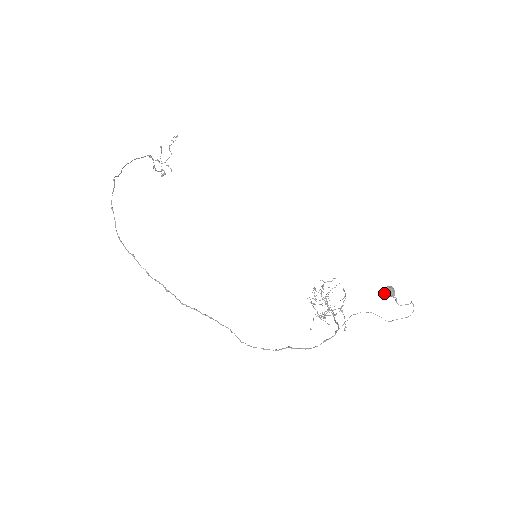
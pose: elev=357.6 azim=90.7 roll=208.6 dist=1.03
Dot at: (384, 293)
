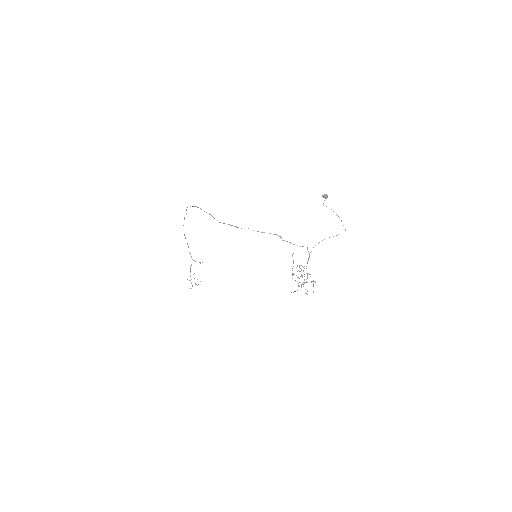
Dot at: (323, 195)
